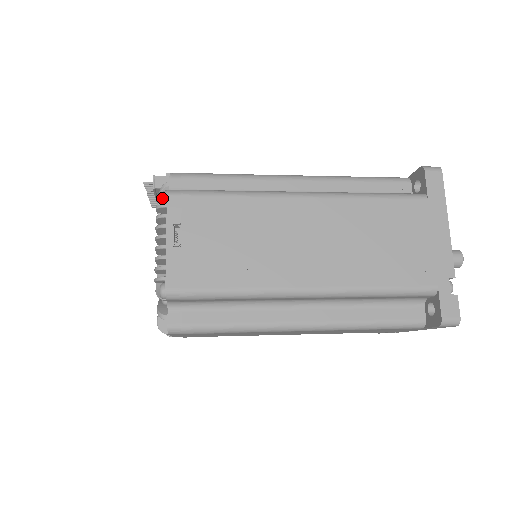
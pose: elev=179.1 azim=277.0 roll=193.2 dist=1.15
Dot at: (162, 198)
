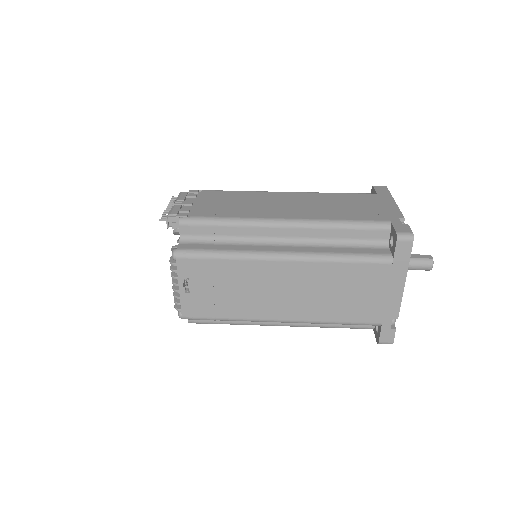
Dot at: (173, 258)
